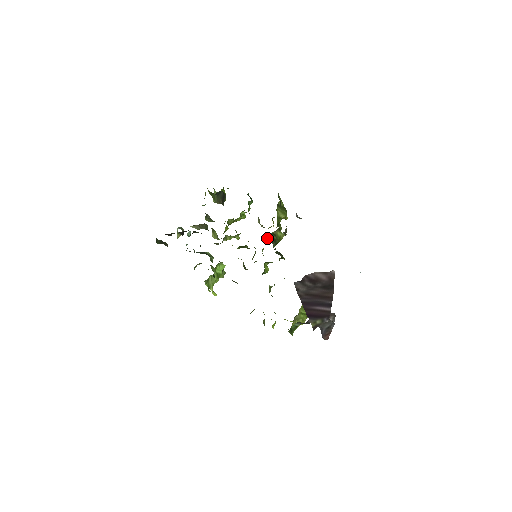
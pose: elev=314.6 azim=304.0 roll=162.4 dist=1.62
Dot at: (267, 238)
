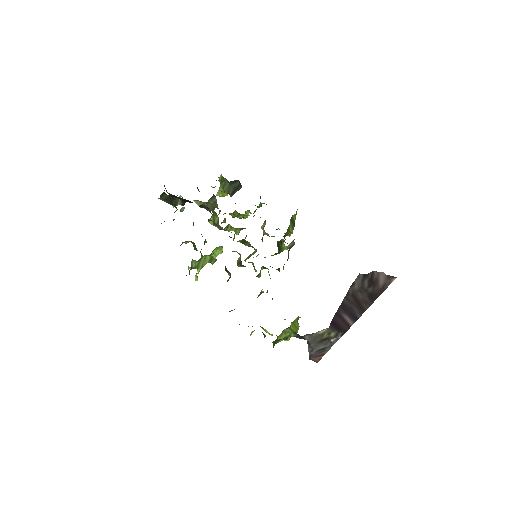
Dot at: (277, 242)
